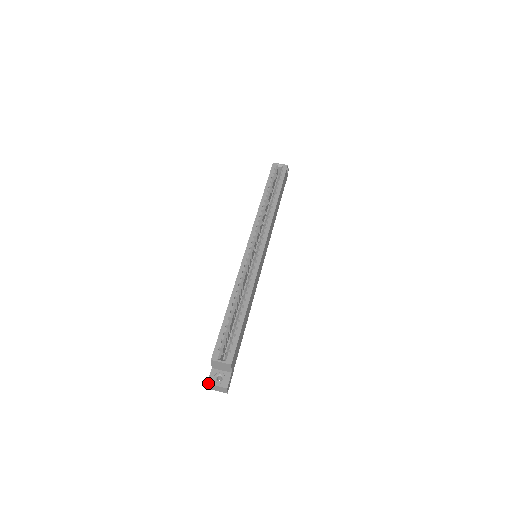
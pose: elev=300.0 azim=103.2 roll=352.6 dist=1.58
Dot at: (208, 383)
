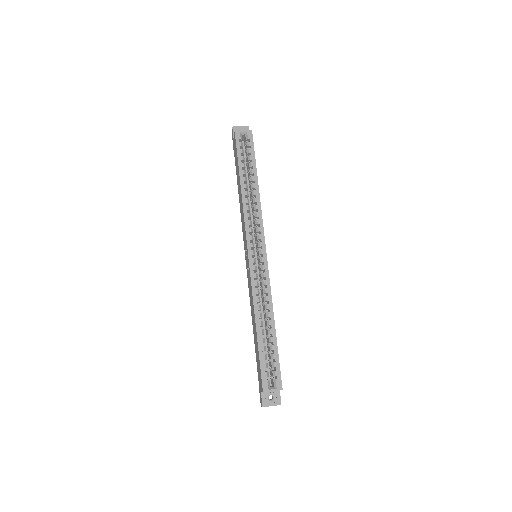
Dot at: occluded
